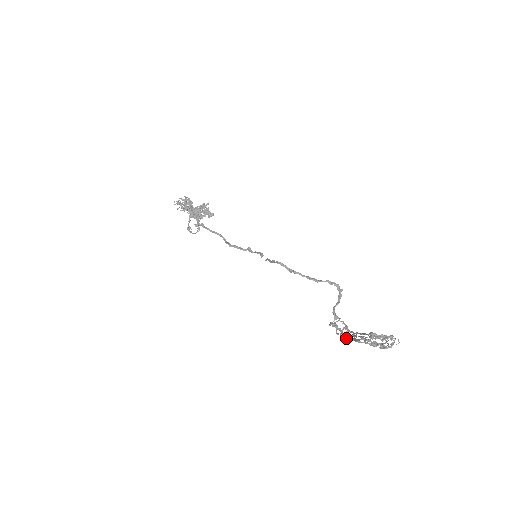
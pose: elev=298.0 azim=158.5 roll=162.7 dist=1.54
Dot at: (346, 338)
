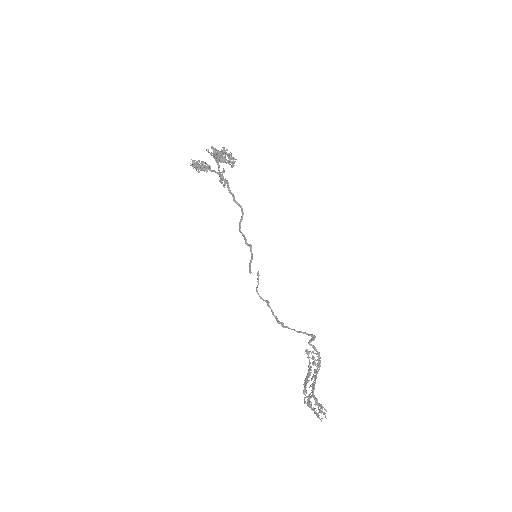
Dot at: (310, 372)
